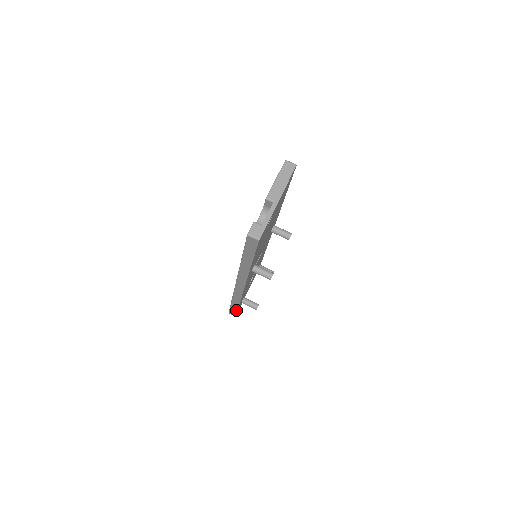
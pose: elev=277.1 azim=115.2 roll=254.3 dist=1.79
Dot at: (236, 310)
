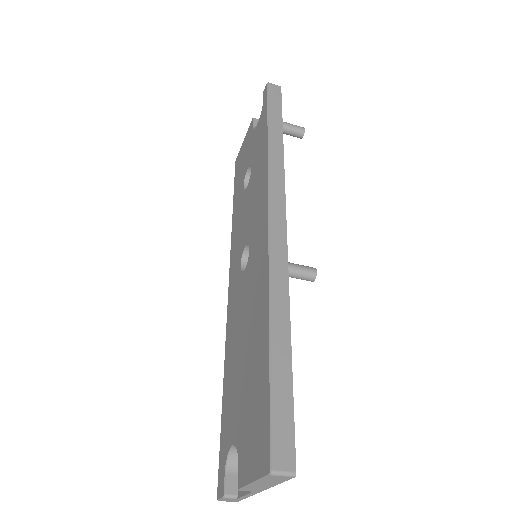
Dot at: occluded
